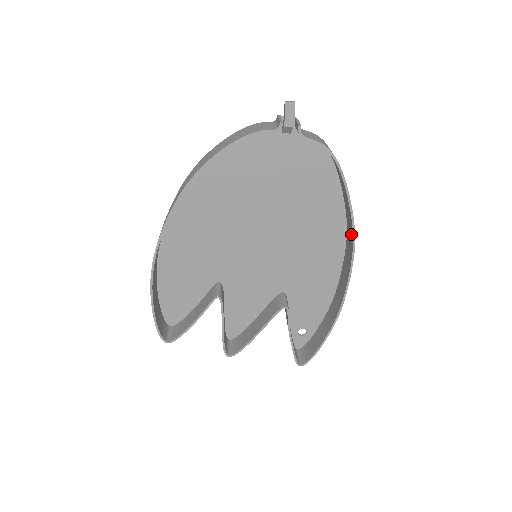
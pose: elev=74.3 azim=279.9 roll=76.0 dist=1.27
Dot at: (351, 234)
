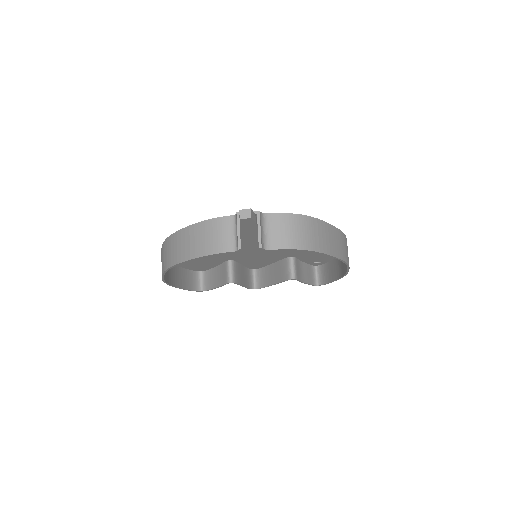
Dot at: occluded
